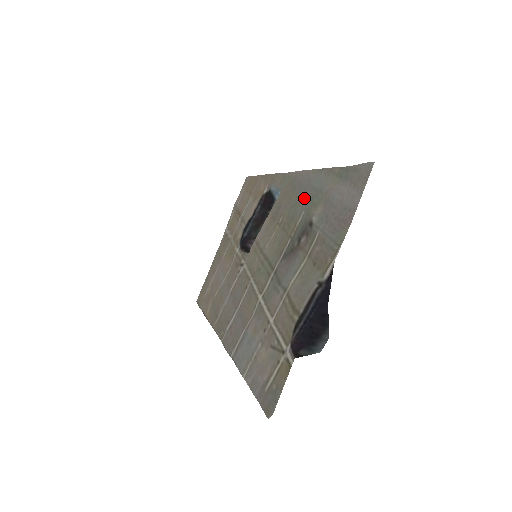
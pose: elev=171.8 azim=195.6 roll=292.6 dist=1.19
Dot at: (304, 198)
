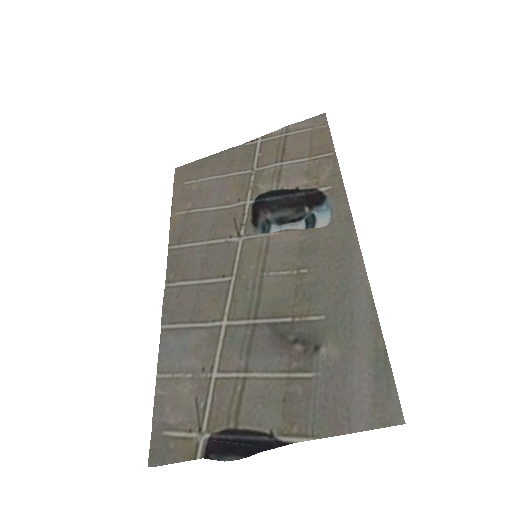
Dot at: (337, 302)
